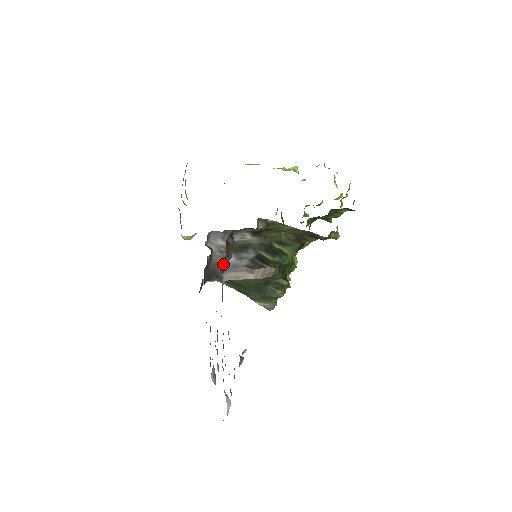
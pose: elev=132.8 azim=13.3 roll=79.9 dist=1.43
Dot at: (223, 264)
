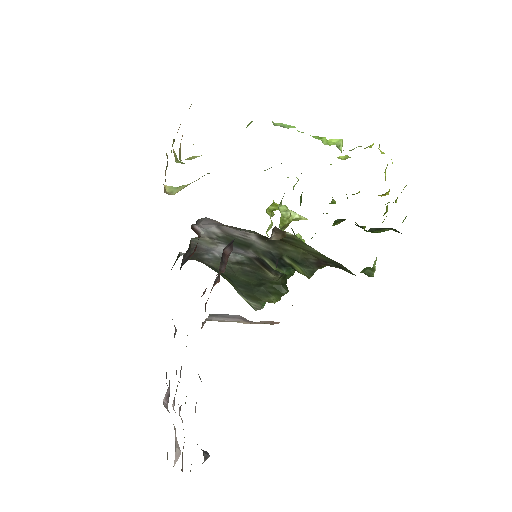
Dot at: occluded
